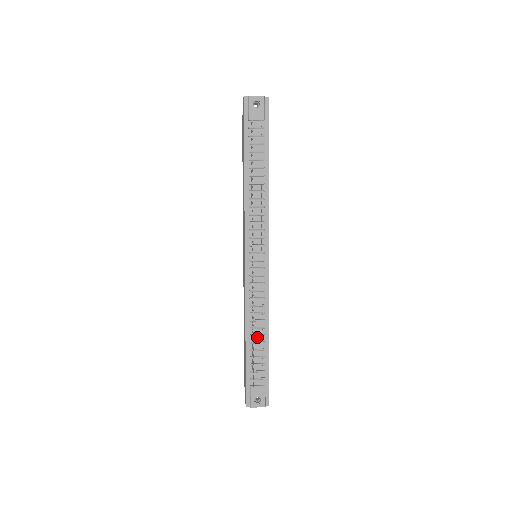
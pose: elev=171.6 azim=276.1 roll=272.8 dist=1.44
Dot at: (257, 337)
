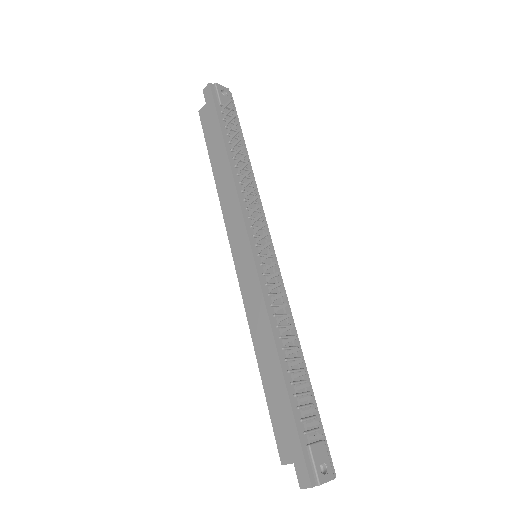
Dot at: occluded
